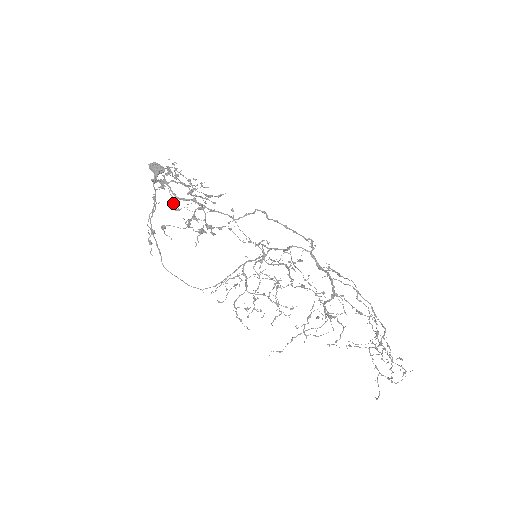
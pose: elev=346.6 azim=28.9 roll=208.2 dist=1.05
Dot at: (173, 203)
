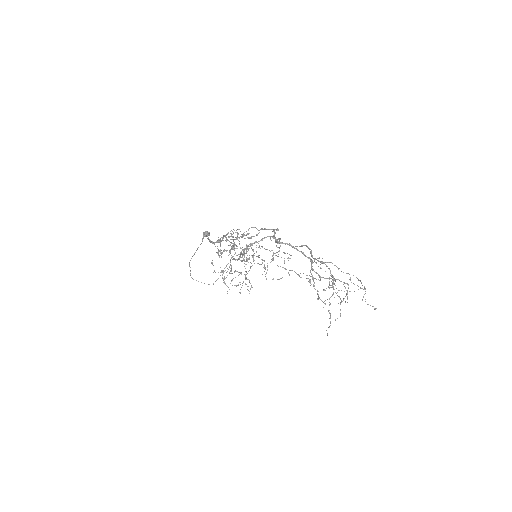
Dot at: occluded
